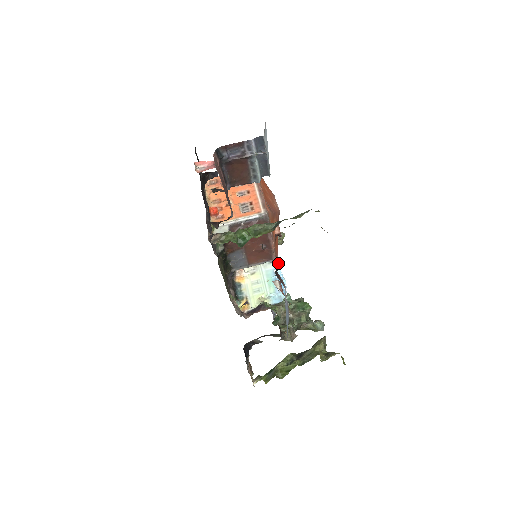
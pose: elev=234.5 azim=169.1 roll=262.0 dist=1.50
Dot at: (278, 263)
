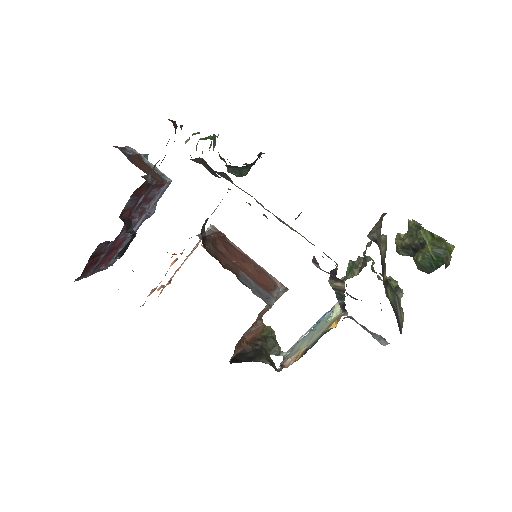
Dot at: occluded
